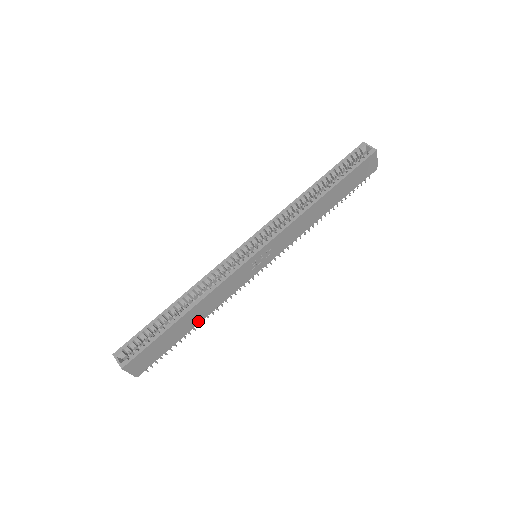
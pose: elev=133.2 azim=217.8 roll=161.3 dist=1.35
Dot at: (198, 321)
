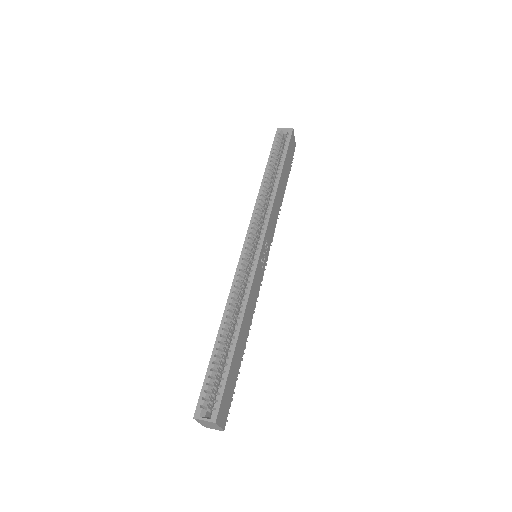
Dot at: (246, 340)
